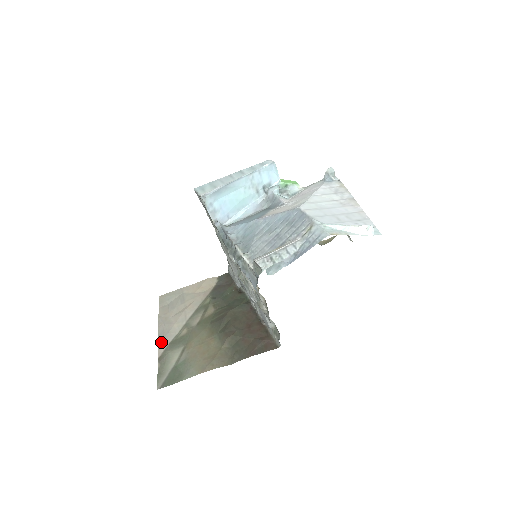
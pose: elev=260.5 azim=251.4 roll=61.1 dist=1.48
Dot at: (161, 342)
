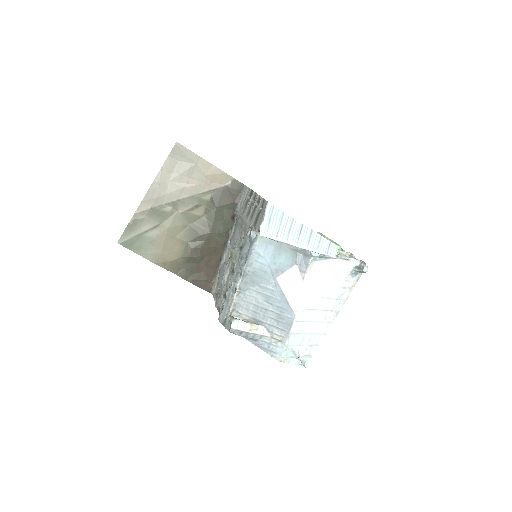
Dot at: (146, 201)
